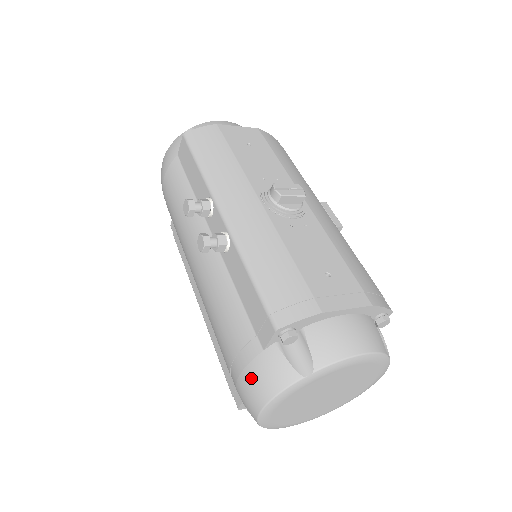
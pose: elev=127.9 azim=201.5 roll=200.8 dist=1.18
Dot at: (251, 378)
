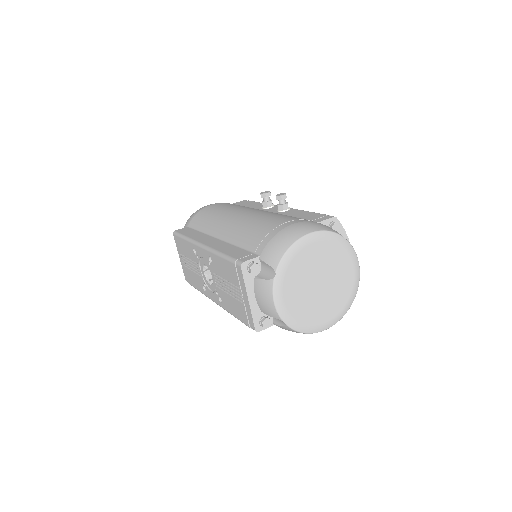
Dot at: (306, 223)
